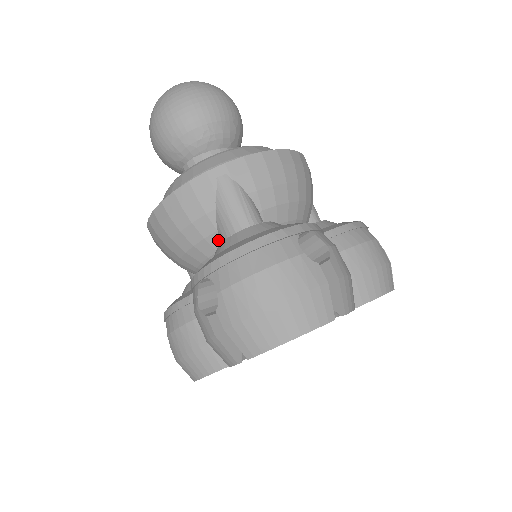
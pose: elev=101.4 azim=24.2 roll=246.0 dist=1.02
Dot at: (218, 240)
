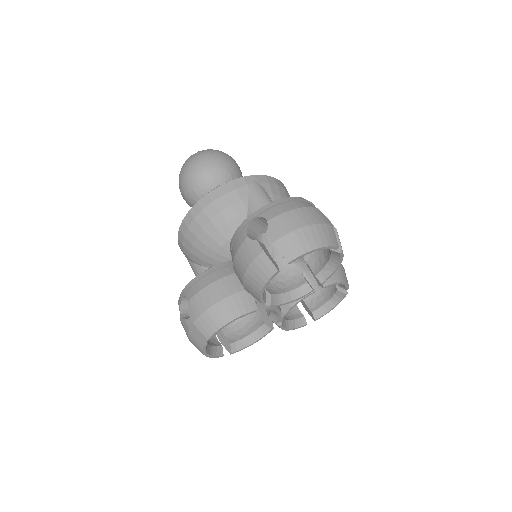
Dot at: occluded
